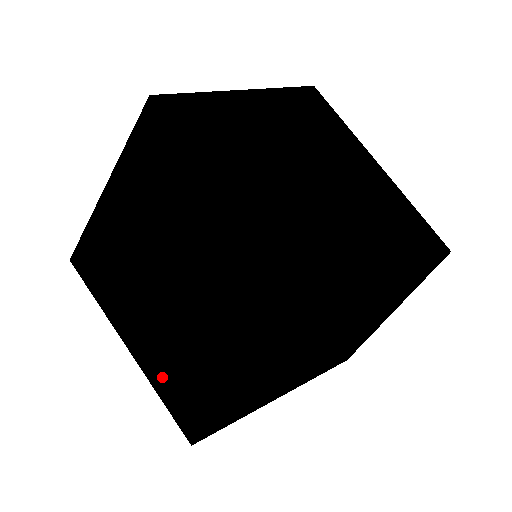
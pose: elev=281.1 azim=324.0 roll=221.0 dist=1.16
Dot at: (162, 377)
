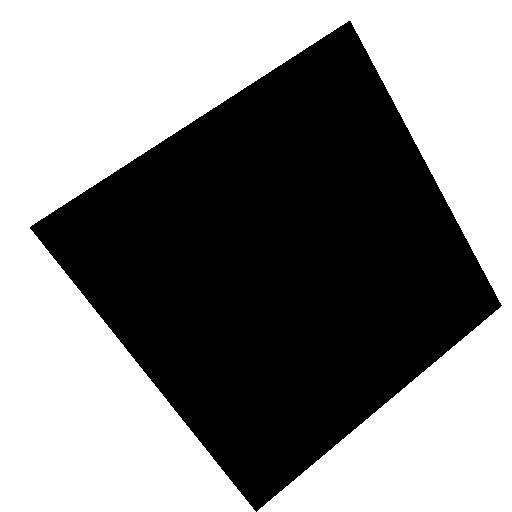
Dot at: occluded
